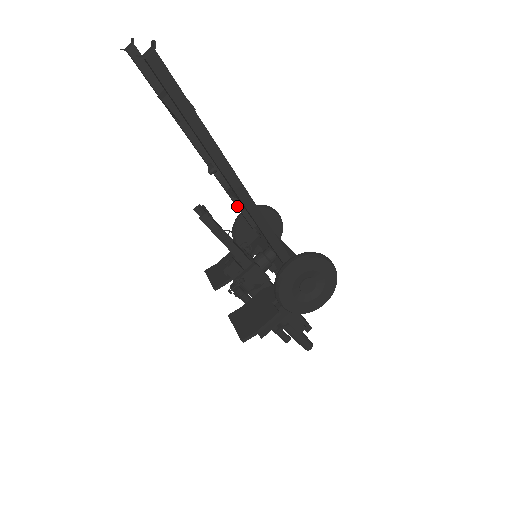
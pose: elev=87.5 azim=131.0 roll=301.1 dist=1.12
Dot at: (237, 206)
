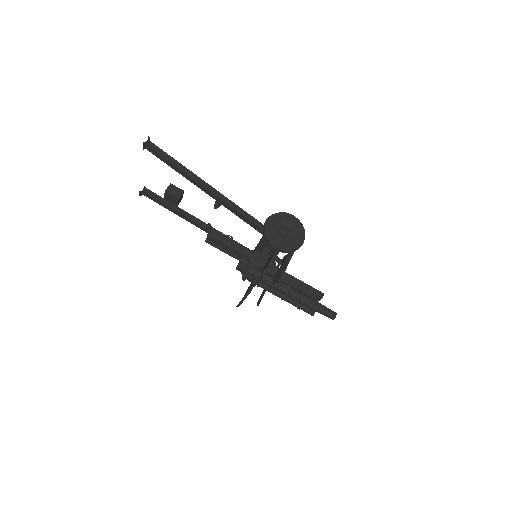
Dot at: occluded
